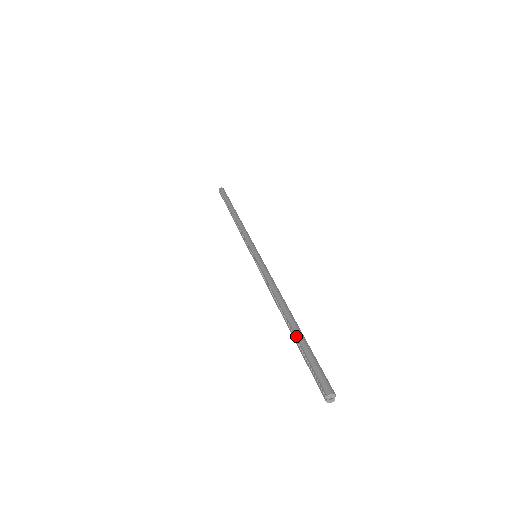
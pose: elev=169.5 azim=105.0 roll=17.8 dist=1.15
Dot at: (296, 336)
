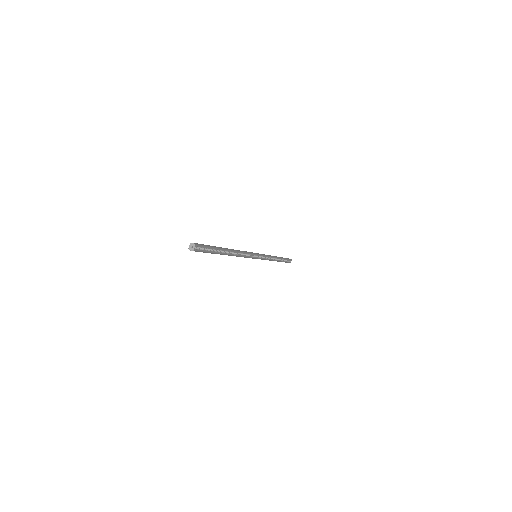
Dot at: occluded
